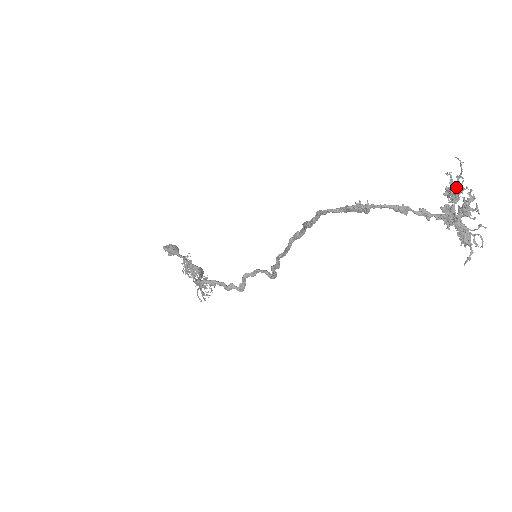
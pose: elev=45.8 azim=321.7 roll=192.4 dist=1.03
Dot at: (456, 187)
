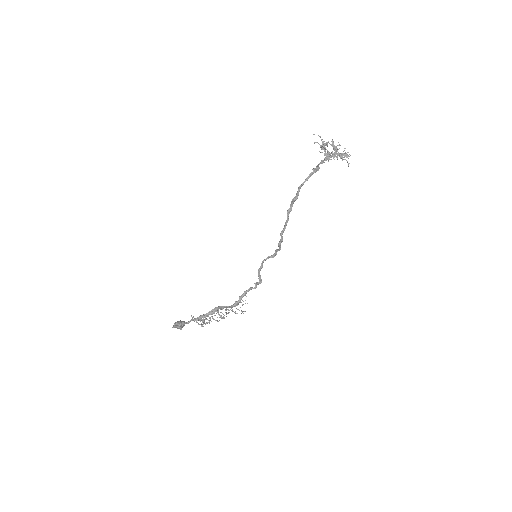
Dot at: (324, 144)
